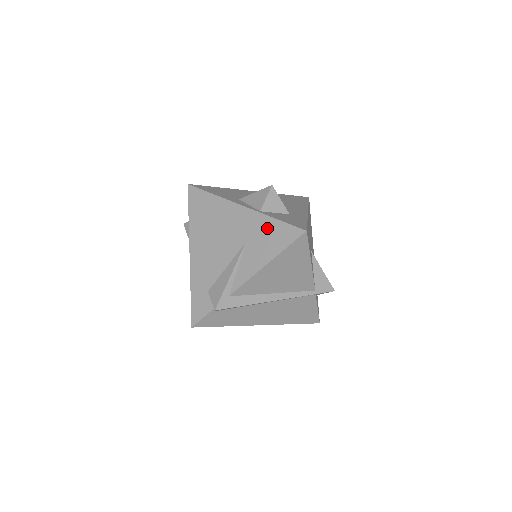
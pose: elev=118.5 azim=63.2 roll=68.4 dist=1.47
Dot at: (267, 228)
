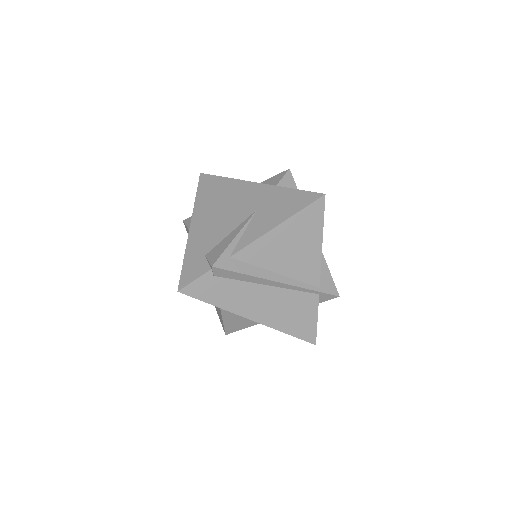
Dot at: (282, 196)
